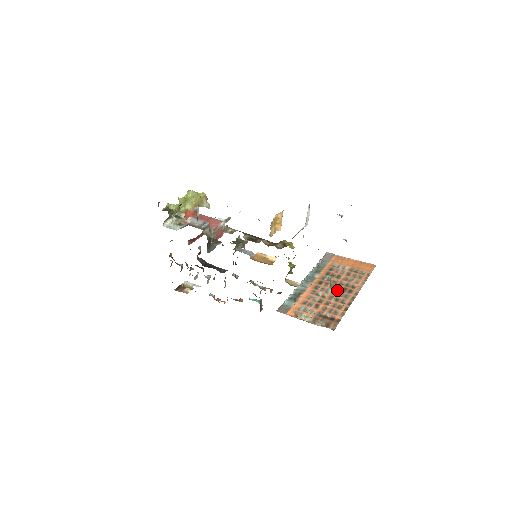
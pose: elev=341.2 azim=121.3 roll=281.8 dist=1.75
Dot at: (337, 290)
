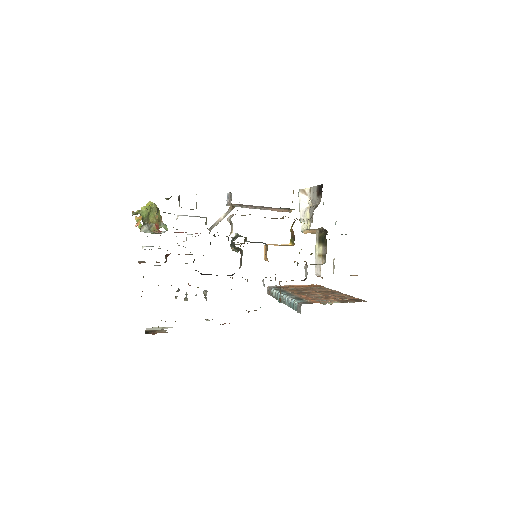
Dot at: occluded
